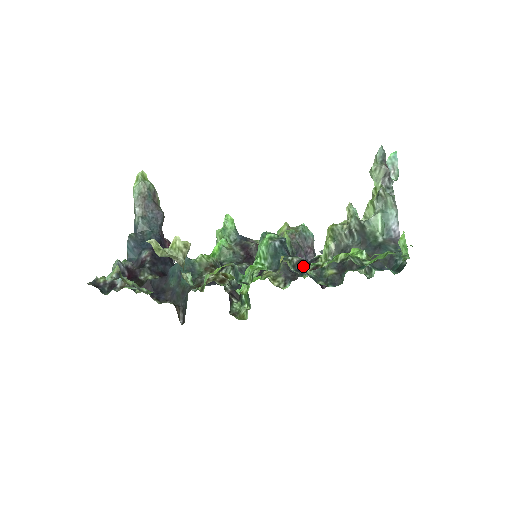
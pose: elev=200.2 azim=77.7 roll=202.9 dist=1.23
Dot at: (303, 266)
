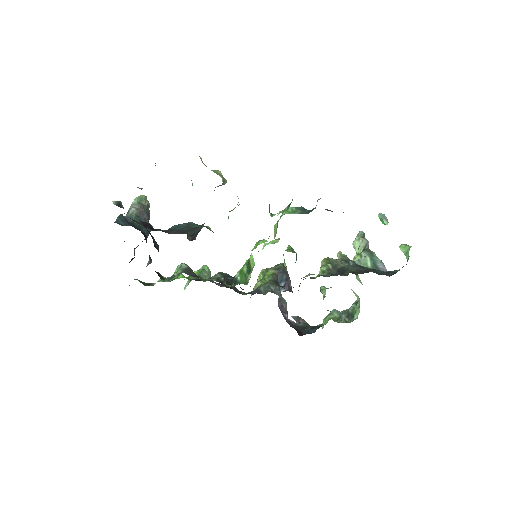
Dot at: occluded
